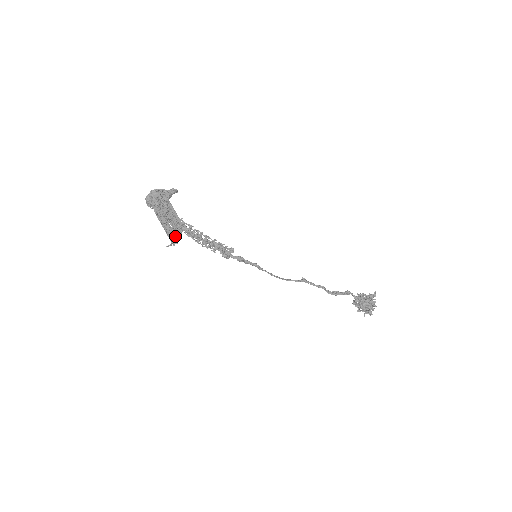
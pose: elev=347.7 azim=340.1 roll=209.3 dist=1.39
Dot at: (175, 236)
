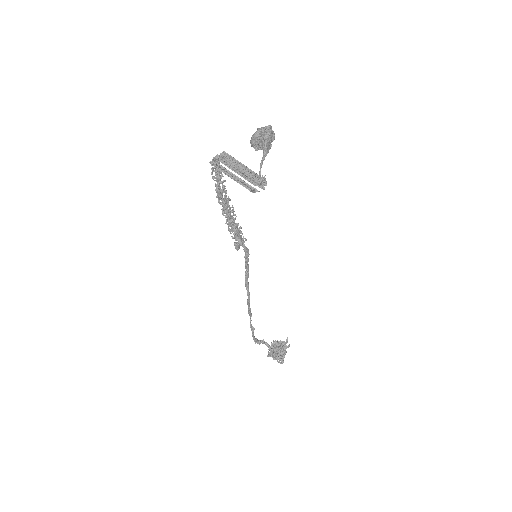
Dot at: (258, 183)
